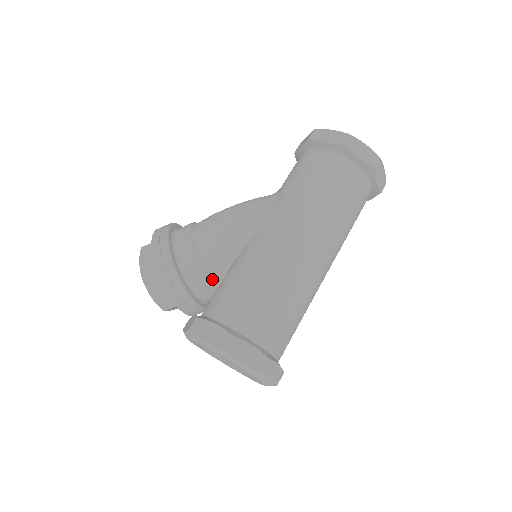
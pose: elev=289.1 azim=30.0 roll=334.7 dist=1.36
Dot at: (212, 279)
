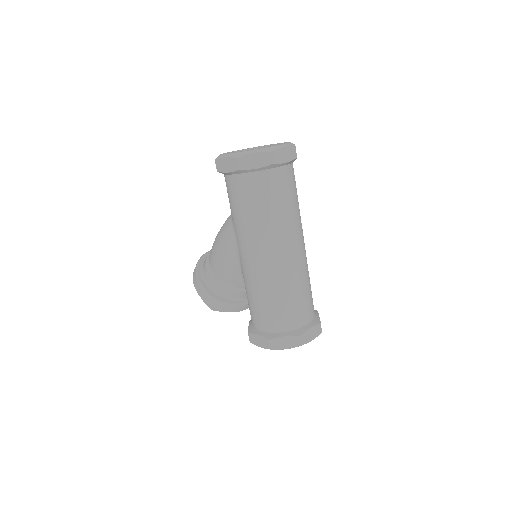
Dot at: (244, 288)
